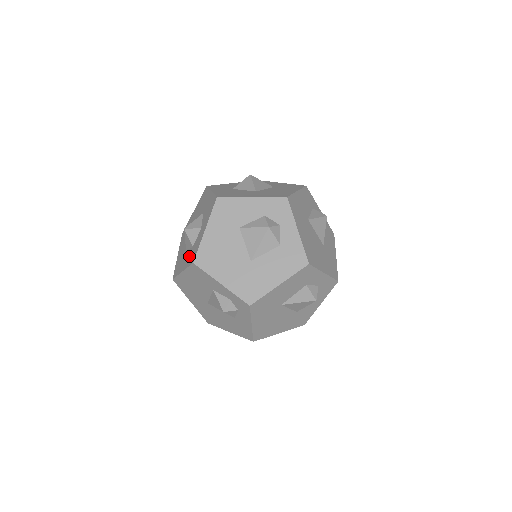
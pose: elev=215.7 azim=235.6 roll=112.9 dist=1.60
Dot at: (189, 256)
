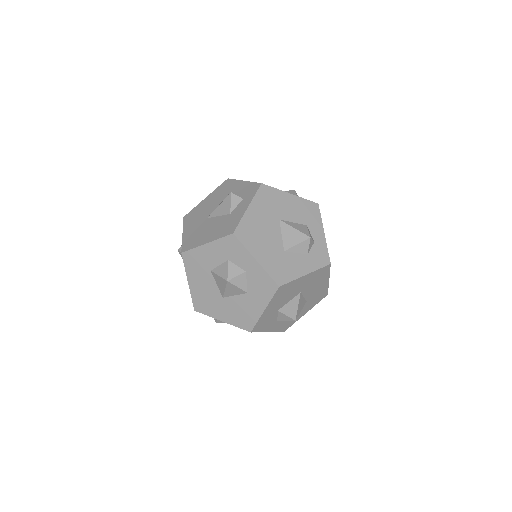
Dot at: occluded
